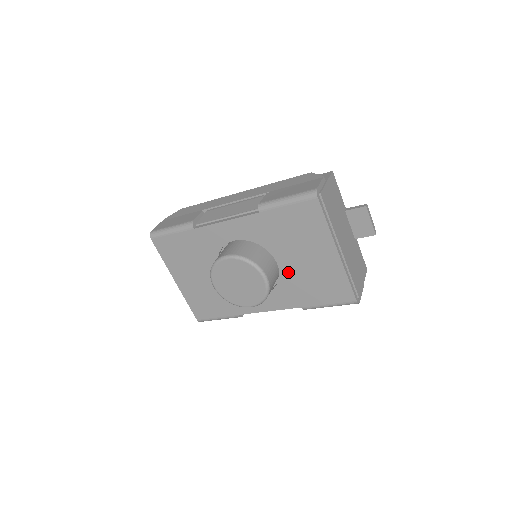
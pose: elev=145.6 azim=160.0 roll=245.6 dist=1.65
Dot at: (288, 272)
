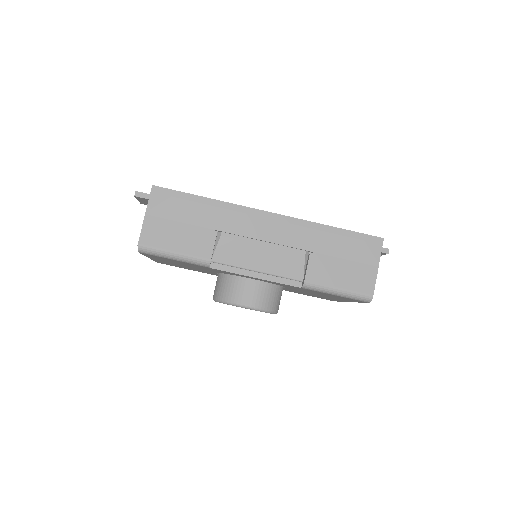
Dot at: occluded
